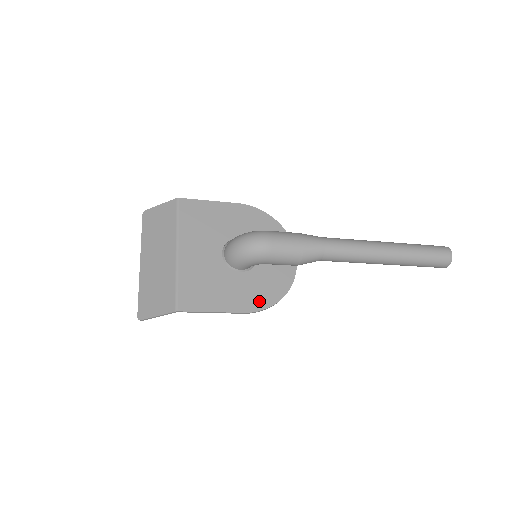
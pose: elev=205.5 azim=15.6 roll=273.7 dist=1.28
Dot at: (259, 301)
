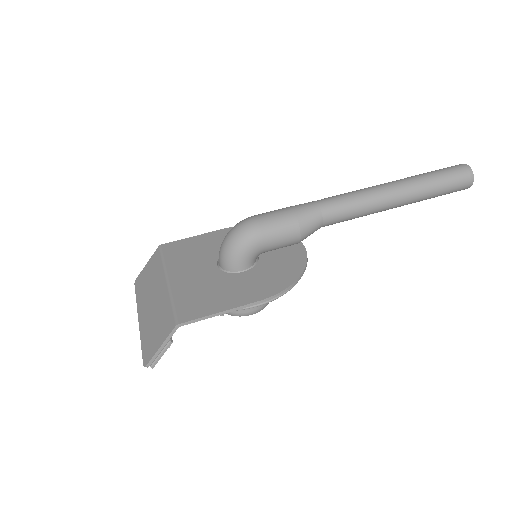
Dot at: (273, 286)
